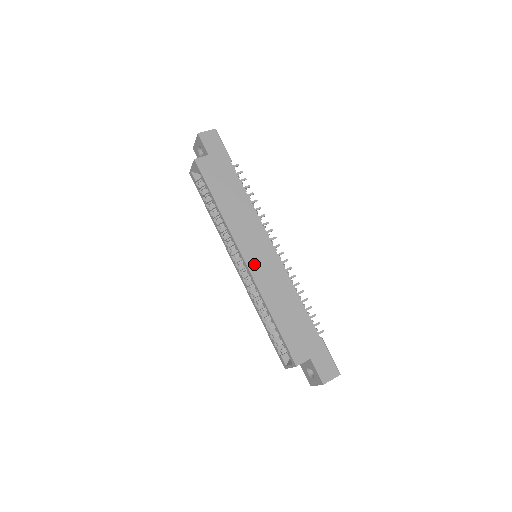
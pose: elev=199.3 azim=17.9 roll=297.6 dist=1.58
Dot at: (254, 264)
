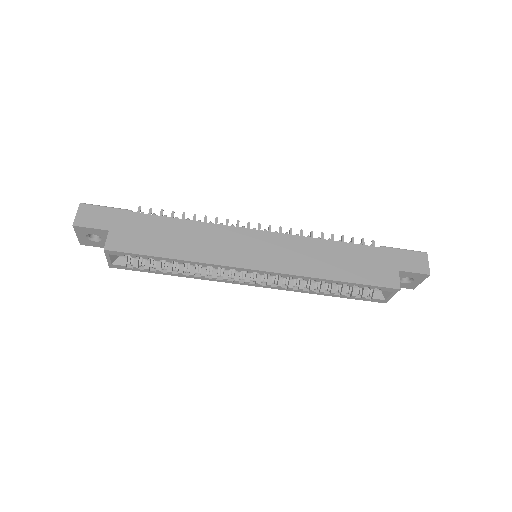
Dot at: (269, 263)
